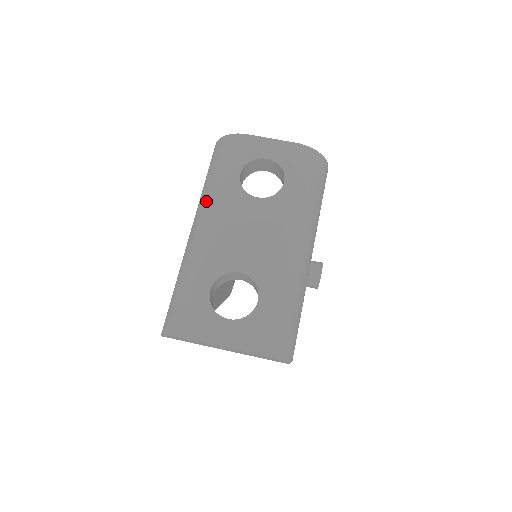
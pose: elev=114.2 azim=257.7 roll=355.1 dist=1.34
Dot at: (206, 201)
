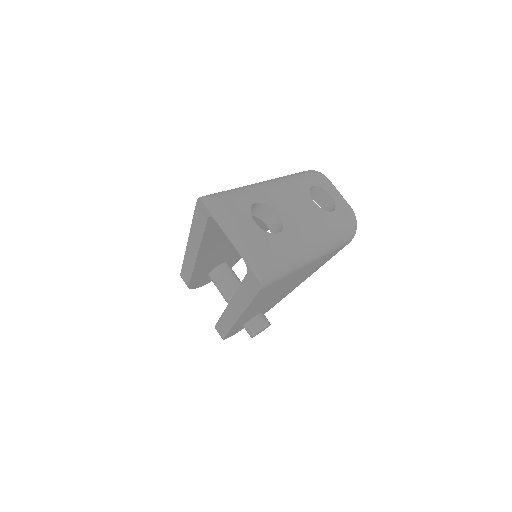
Dot at: (283, 178)
